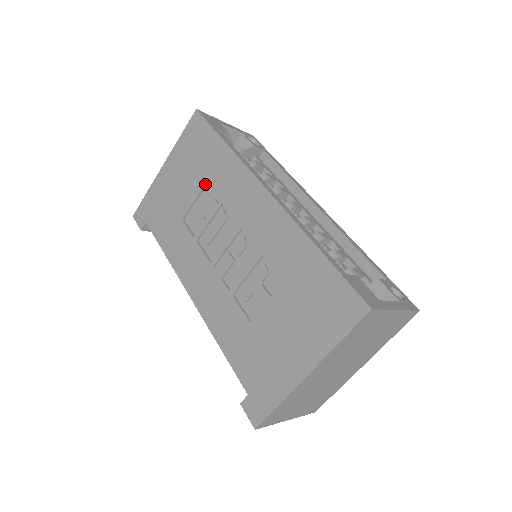
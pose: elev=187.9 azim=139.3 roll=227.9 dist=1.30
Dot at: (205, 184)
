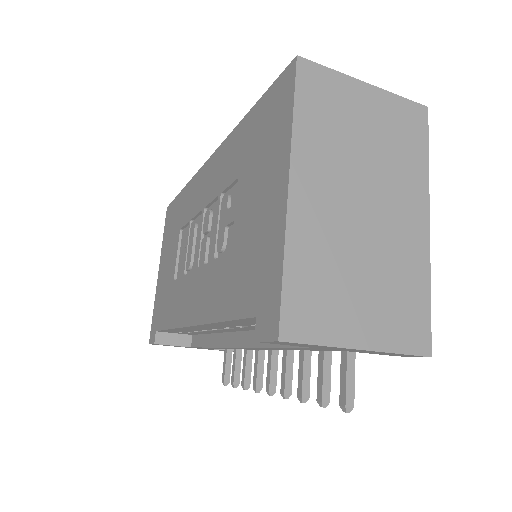
Dot at: (180, 232)
